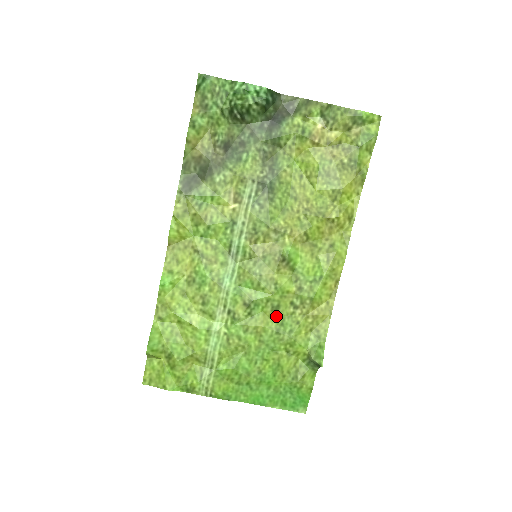
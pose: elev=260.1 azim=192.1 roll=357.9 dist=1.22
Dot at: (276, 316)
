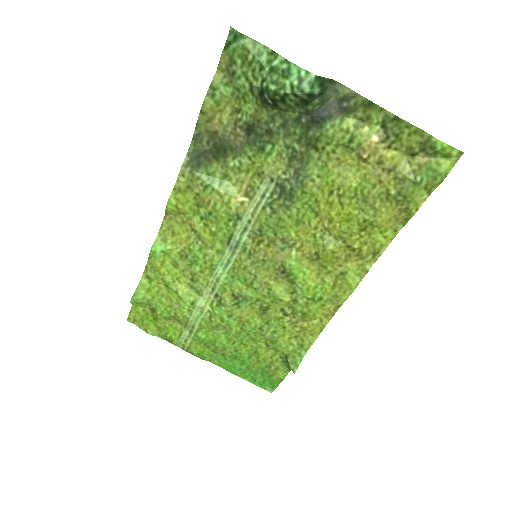
Dot at: (263, 315)
